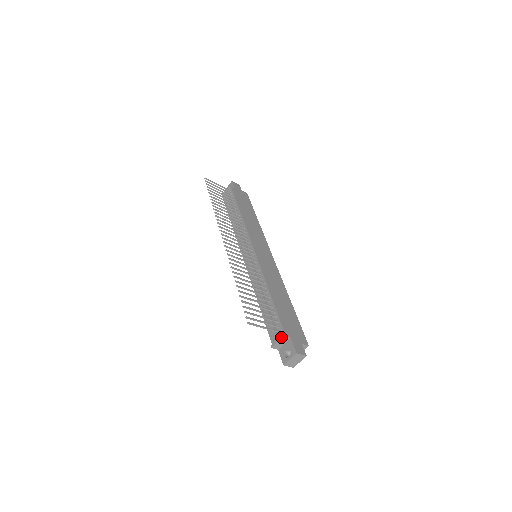
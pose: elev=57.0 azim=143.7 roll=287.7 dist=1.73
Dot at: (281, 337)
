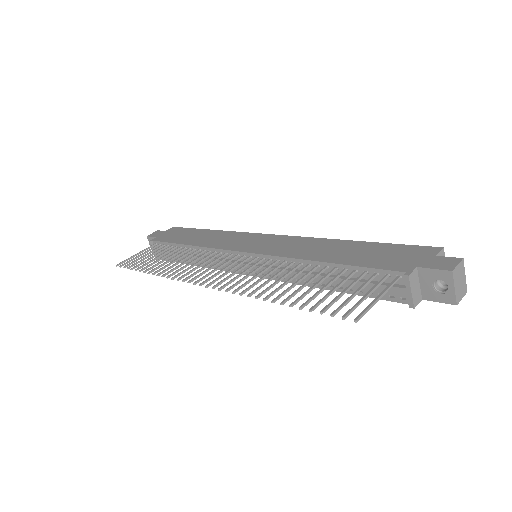
Dot at: (407, 282)
